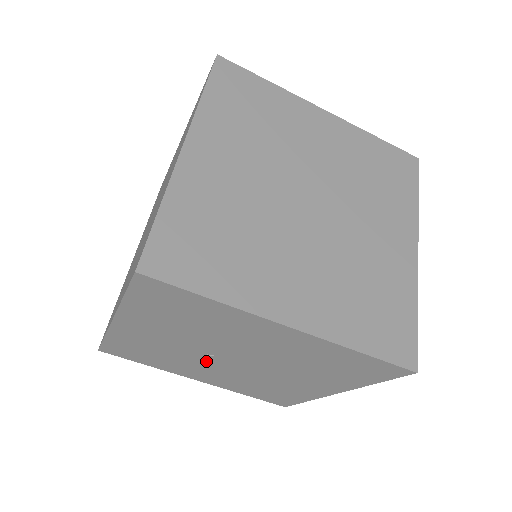
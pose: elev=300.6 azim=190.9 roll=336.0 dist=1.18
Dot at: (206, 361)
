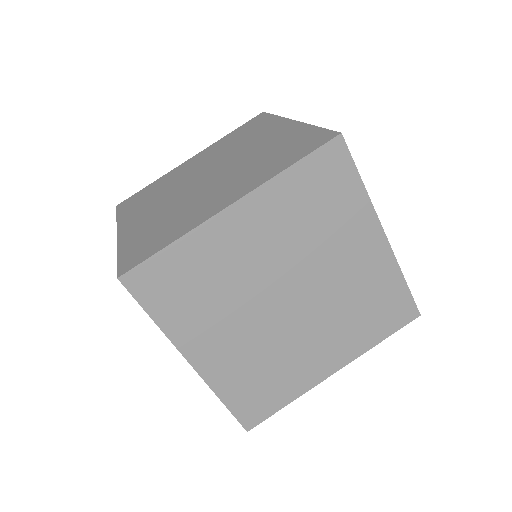
Dot at: occluded
